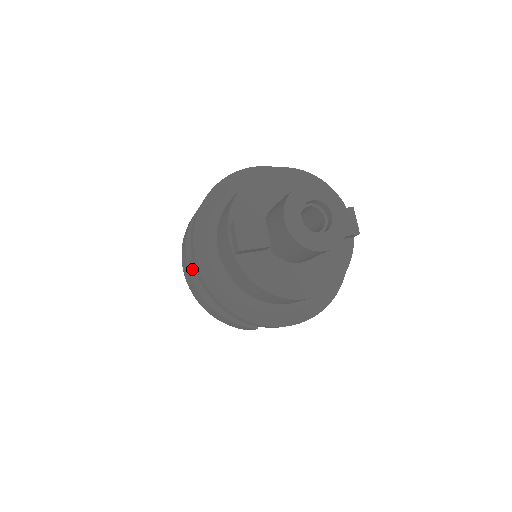
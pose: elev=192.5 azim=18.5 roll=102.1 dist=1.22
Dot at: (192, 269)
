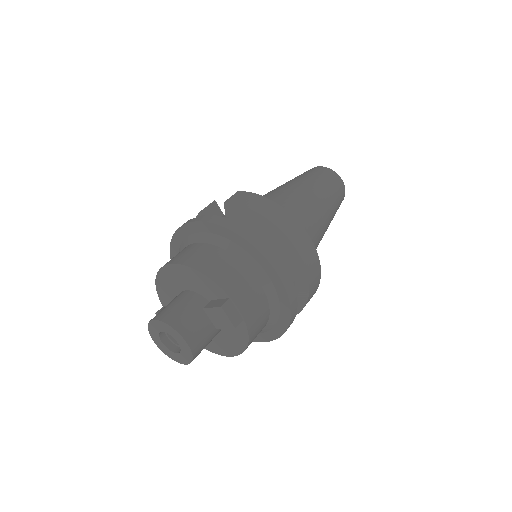
Dot at: occluded
